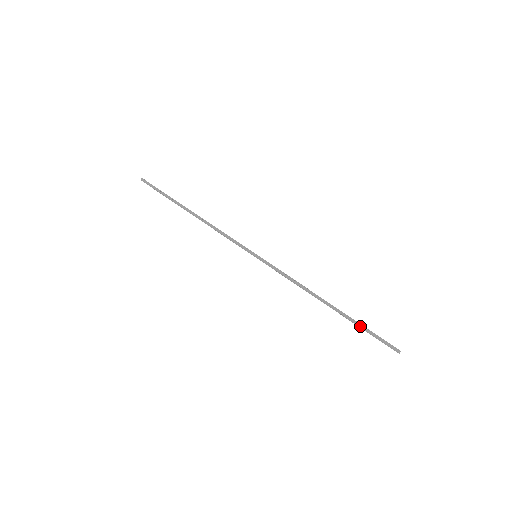
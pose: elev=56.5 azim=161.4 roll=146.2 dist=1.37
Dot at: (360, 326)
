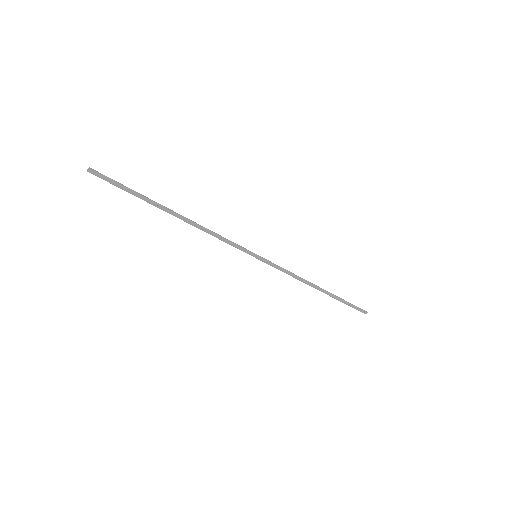
Dot at: (343, 301)
